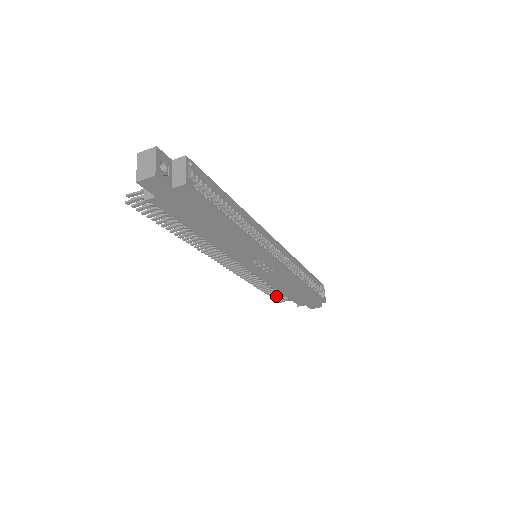
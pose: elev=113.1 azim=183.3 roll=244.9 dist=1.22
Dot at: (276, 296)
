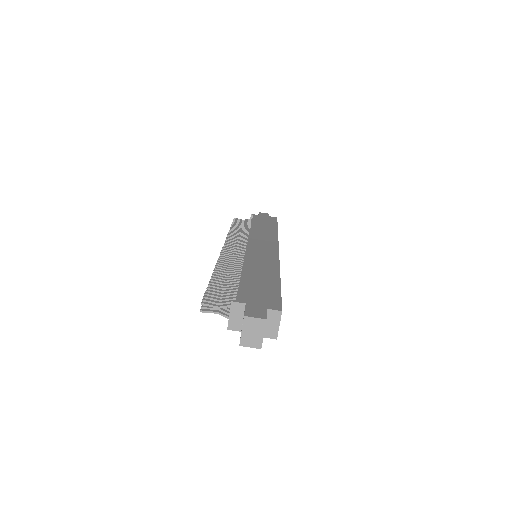
Dot at: occluded
